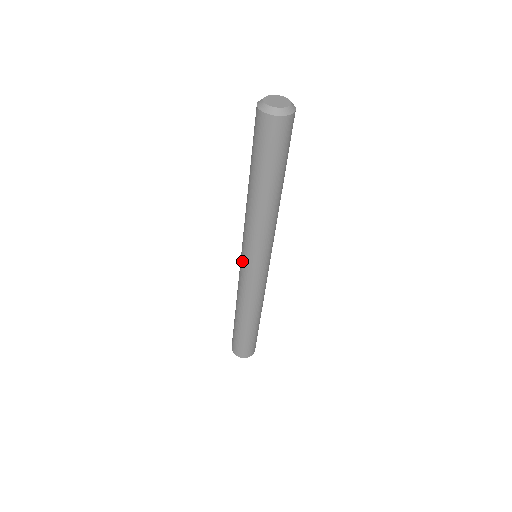
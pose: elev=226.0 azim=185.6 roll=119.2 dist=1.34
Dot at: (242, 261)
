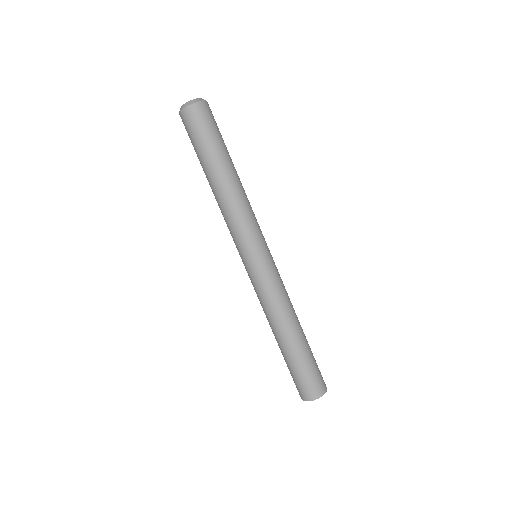
Dot at: (251, 262)
